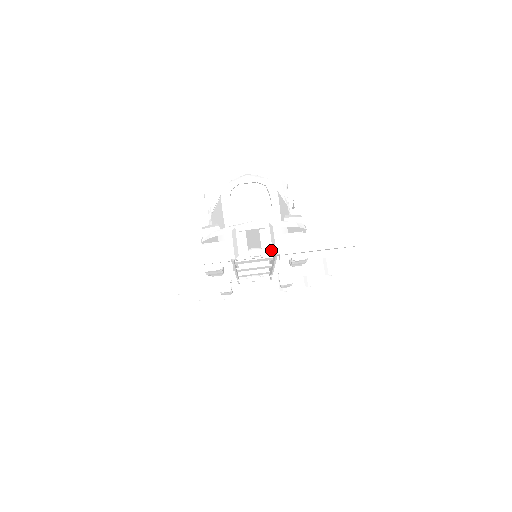
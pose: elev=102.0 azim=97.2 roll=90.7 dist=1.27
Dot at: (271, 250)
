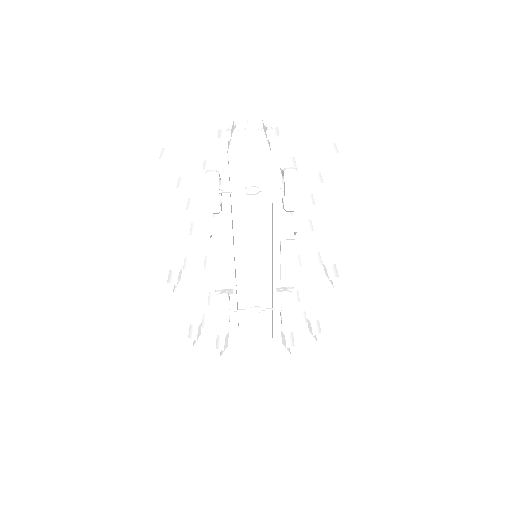
Dot at: (263, 140)
